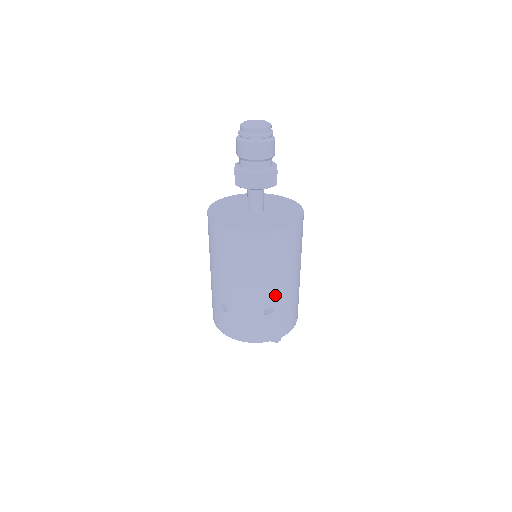
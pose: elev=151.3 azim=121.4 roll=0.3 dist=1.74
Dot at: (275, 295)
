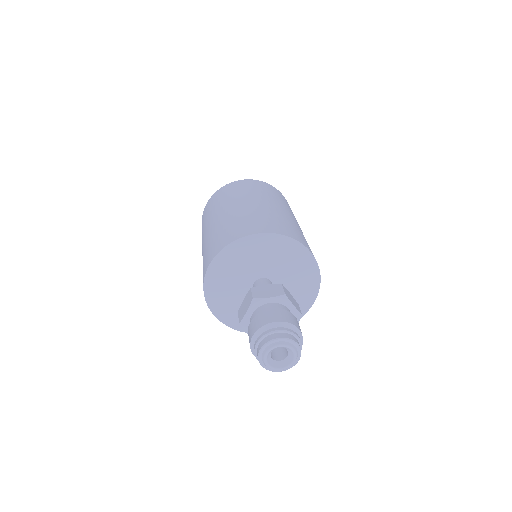
Dot at: occluded
